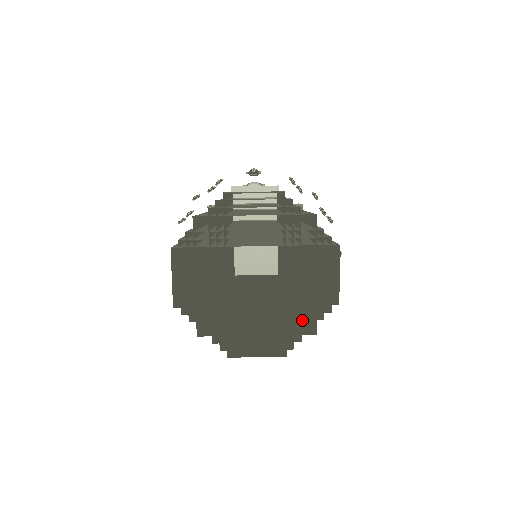
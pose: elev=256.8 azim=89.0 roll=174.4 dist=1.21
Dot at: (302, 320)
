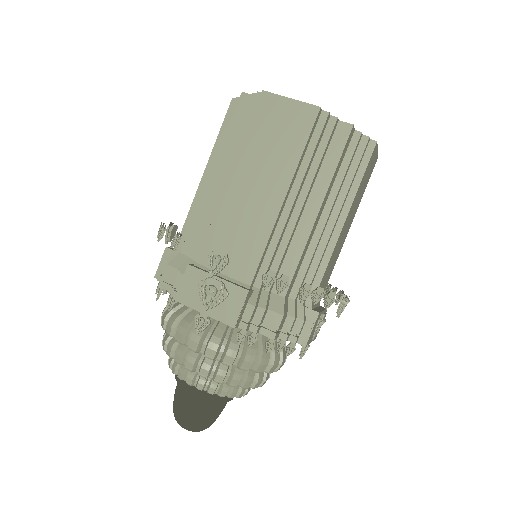
Dot at: (324, 173)
